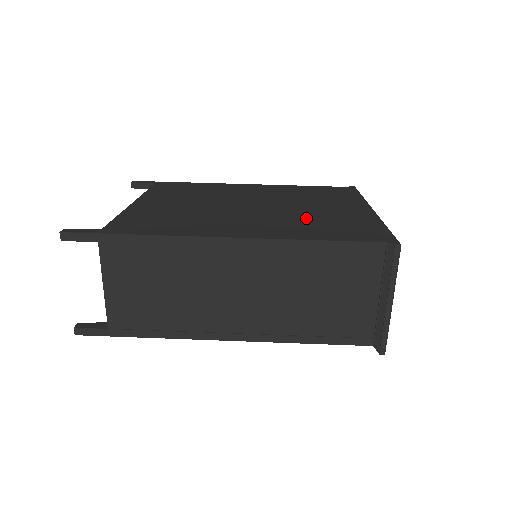
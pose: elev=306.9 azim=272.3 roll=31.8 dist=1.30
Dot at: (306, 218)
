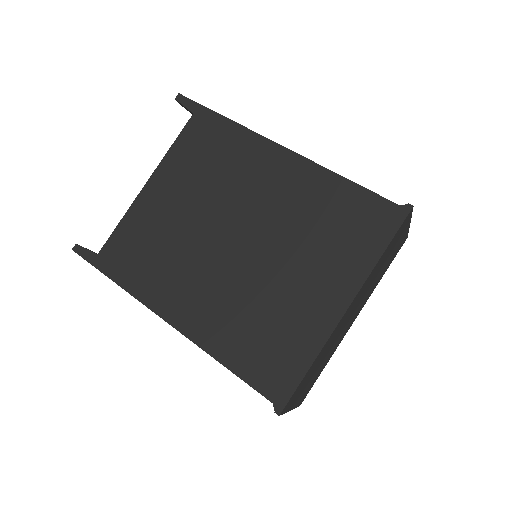
Dot at: (256, 305)
